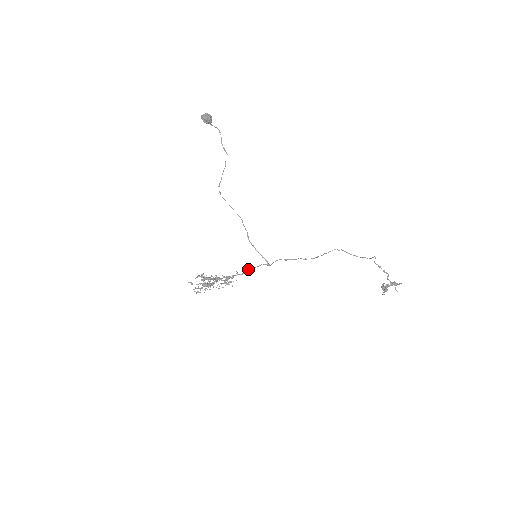
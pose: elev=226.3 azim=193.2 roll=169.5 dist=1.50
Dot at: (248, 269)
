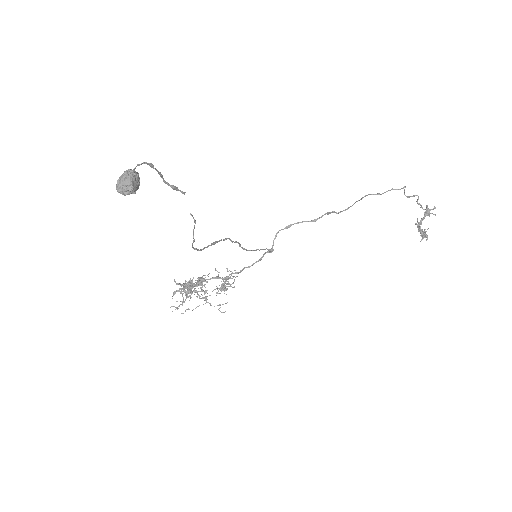
Dot at: occluded
